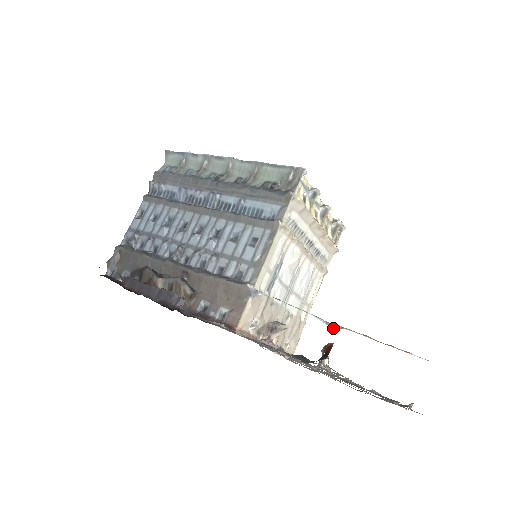
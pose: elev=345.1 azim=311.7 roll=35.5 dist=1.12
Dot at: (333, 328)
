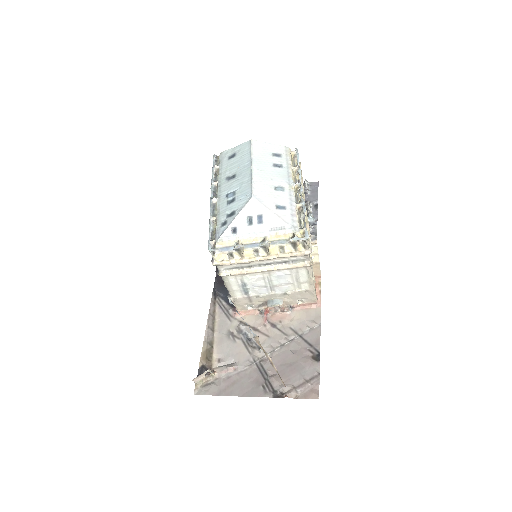
Dot at: (255, 339)
